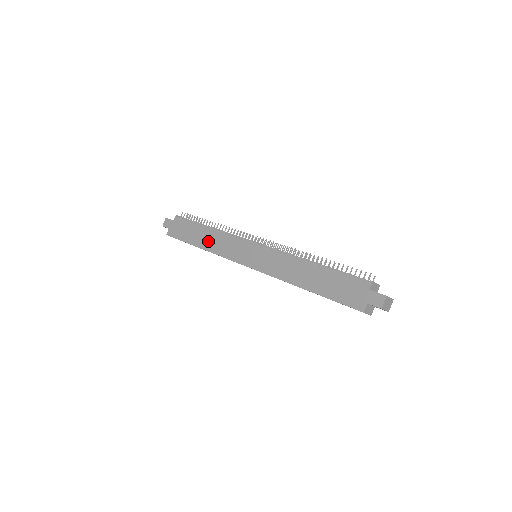
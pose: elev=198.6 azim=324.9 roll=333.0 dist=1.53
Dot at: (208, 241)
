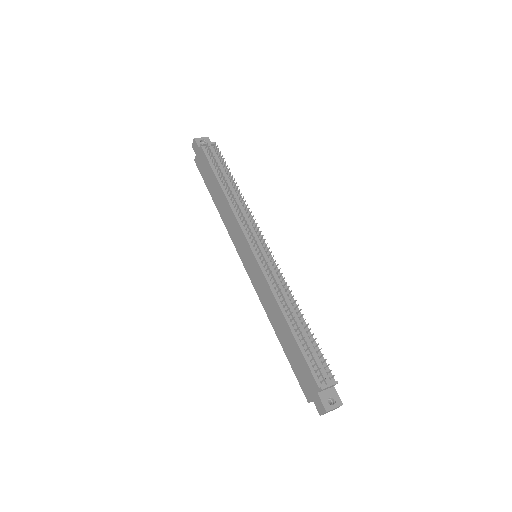
Dot at: (221, 205)
